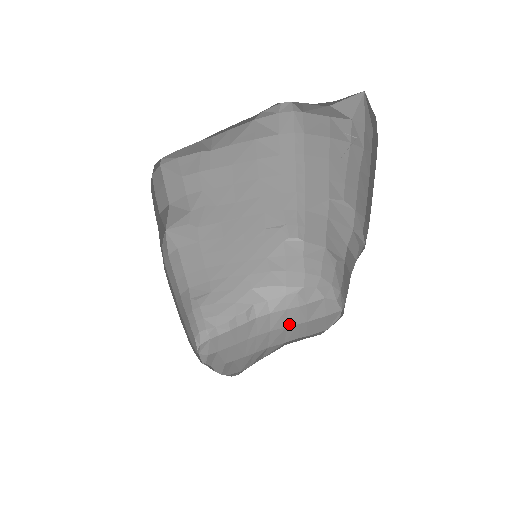
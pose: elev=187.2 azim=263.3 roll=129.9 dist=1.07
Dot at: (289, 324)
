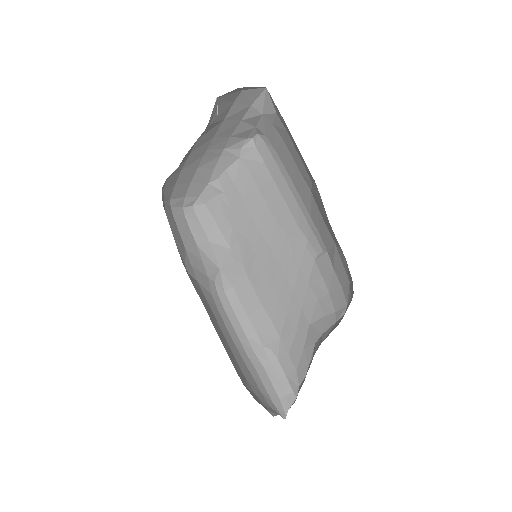
Dot at: occluded
